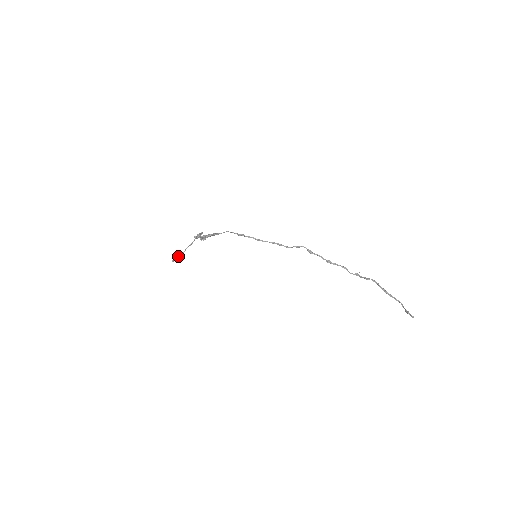
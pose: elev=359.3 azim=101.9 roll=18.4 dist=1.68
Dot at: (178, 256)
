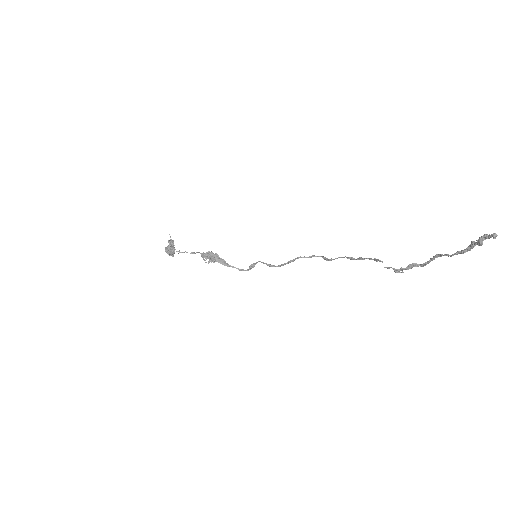
Dot at: (174, 245)
